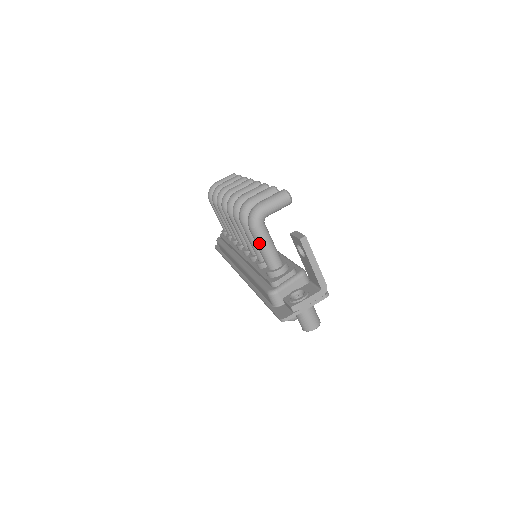
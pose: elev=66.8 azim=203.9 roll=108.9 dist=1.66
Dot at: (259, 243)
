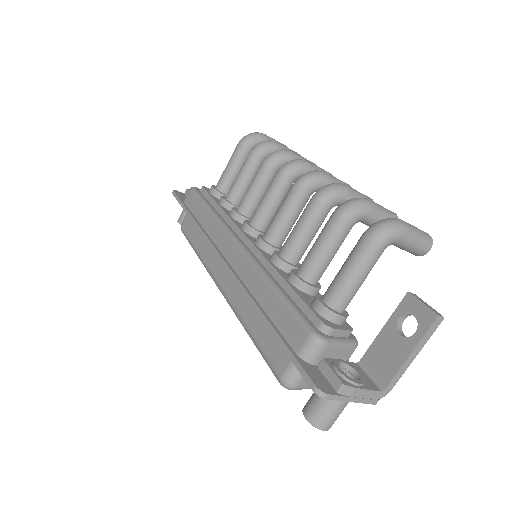
Dot at: (358, 264)
